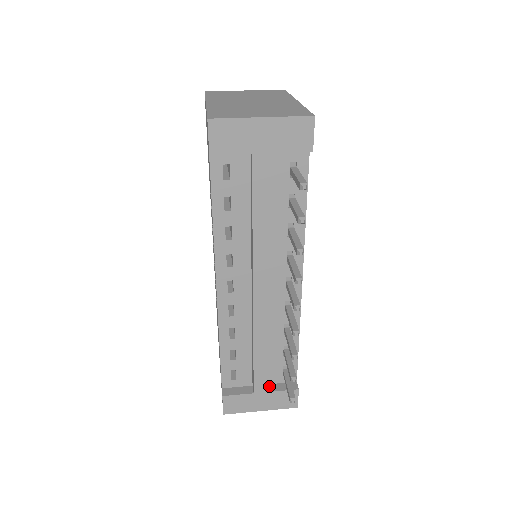
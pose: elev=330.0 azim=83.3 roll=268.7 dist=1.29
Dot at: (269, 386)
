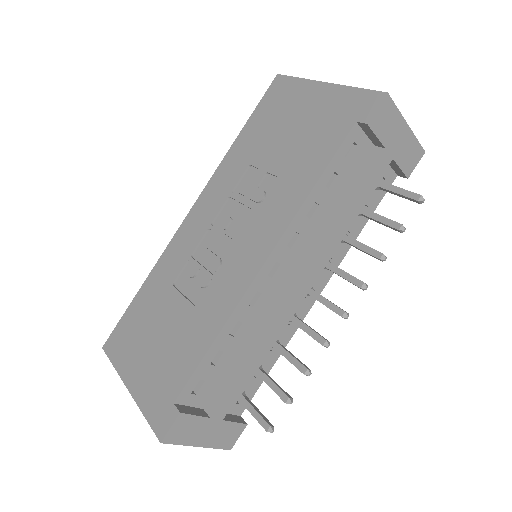
Dot at: occluded
